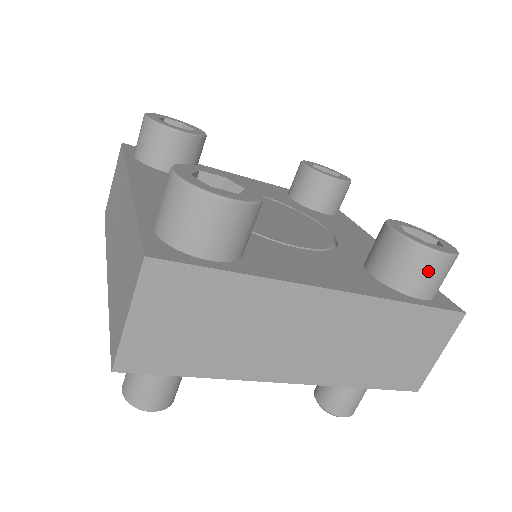
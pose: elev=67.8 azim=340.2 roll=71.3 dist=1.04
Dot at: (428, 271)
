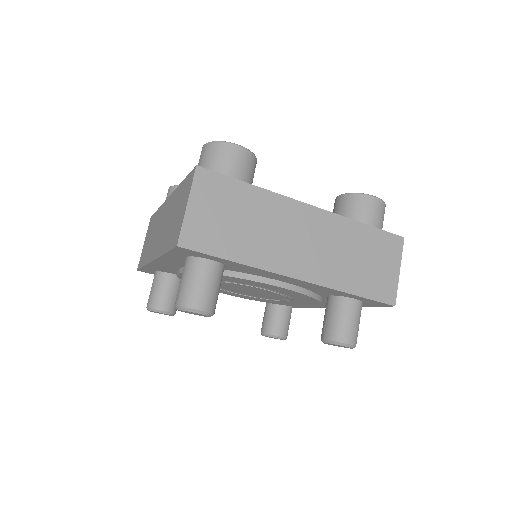
Dot at: (368, 208)
